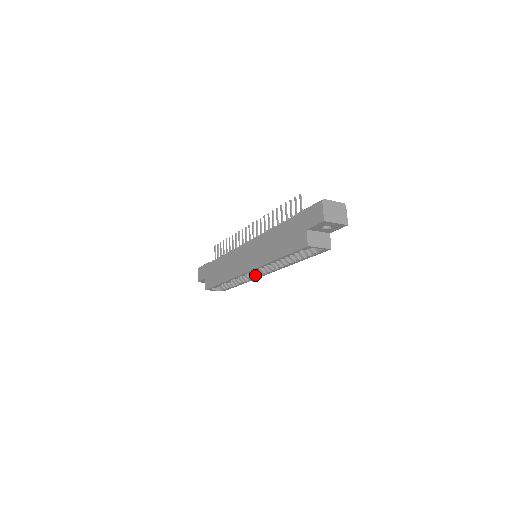
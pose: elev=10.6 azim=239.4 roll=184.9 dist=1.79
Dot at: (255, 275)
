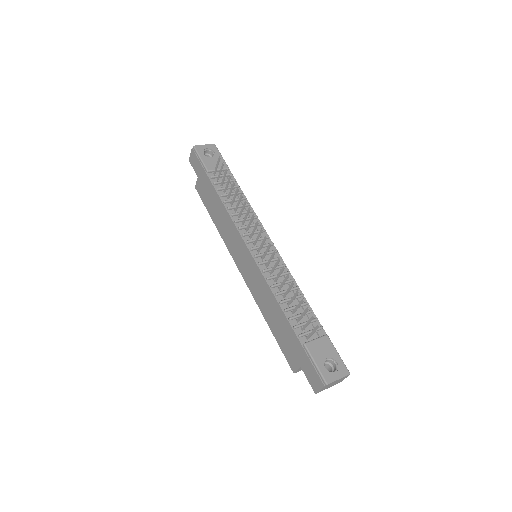
Dot at: occluded
